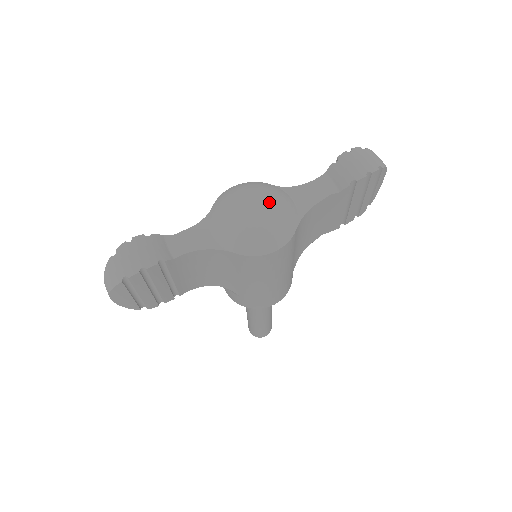
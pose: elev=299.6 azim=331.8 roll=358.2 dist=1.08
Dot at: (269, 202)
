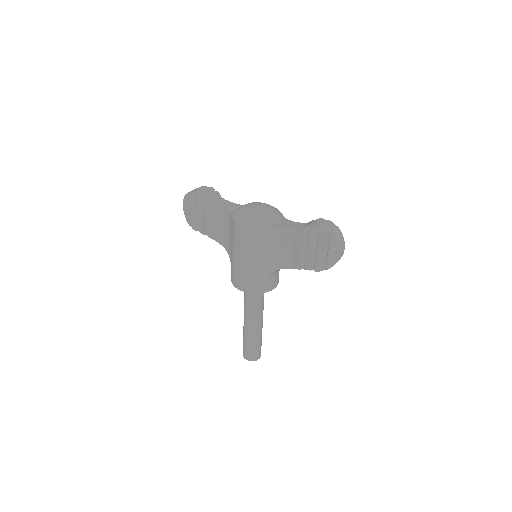
Dot at: (266, 209)
